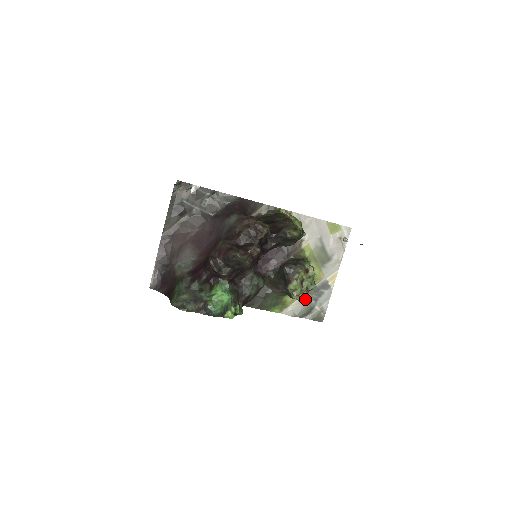
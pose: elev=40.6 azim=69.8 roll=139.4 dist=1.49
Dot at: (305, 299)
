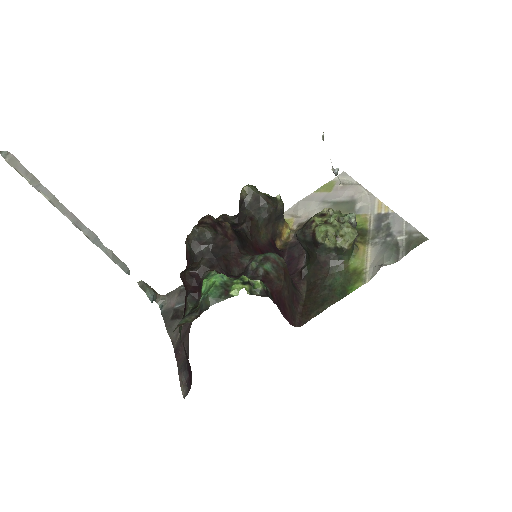
Dot at: (353, 231)
